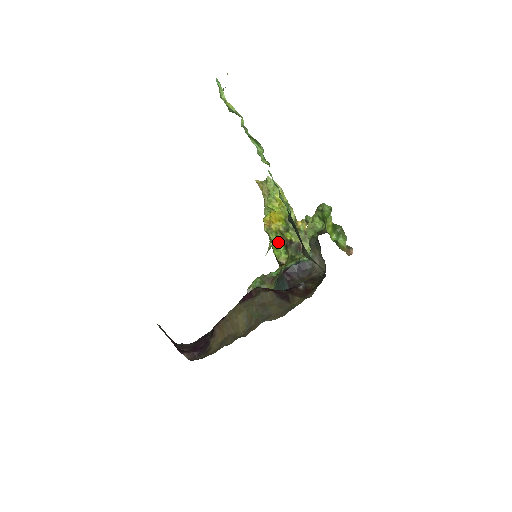
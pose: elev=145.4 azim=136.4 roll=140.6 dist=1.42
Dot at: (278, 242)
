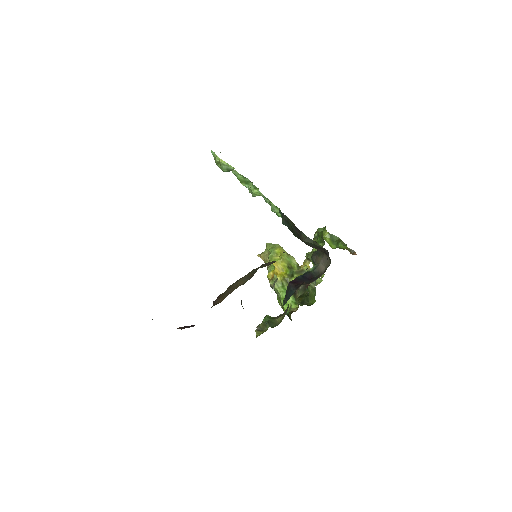
Dot at: occluded
